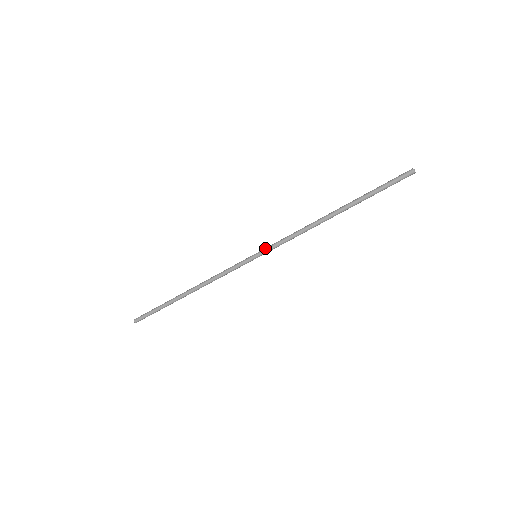
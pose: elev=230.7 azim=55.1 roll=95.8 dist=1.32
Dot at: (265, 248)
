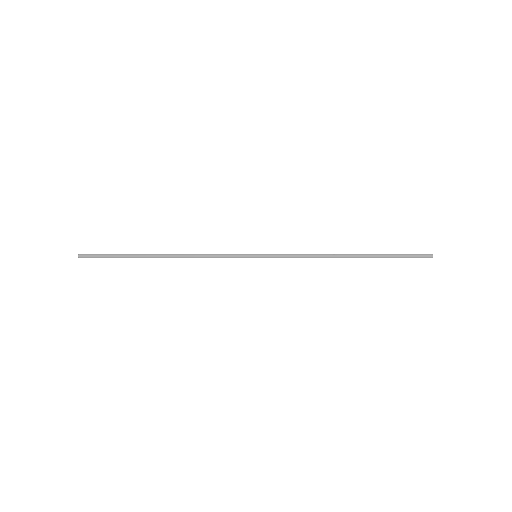
Dot at: (270, 254)
